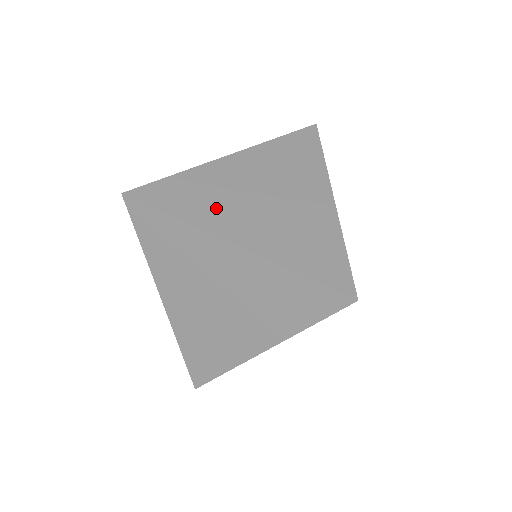
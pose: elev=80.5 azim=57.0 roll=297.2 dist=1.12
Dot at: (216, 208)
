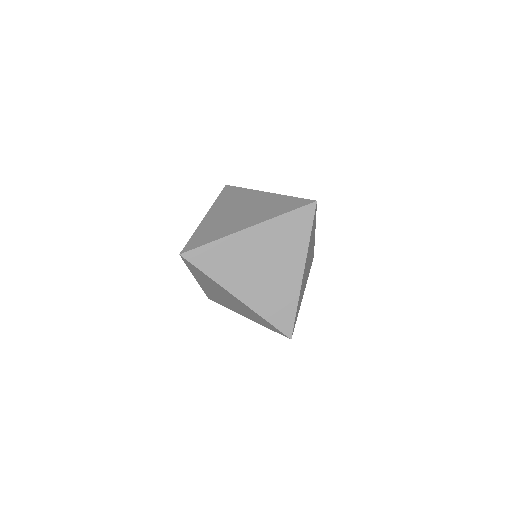
Dot at: (233, 272)
